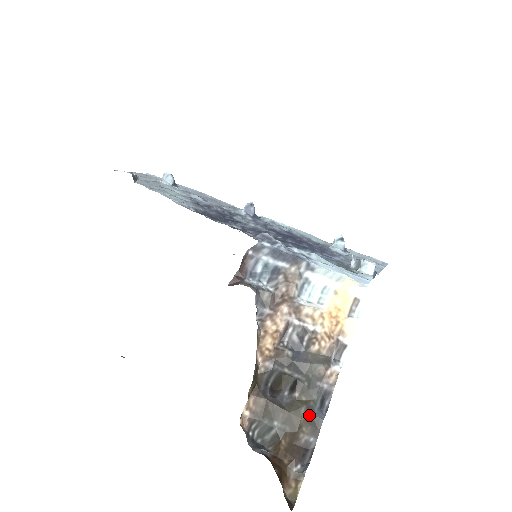
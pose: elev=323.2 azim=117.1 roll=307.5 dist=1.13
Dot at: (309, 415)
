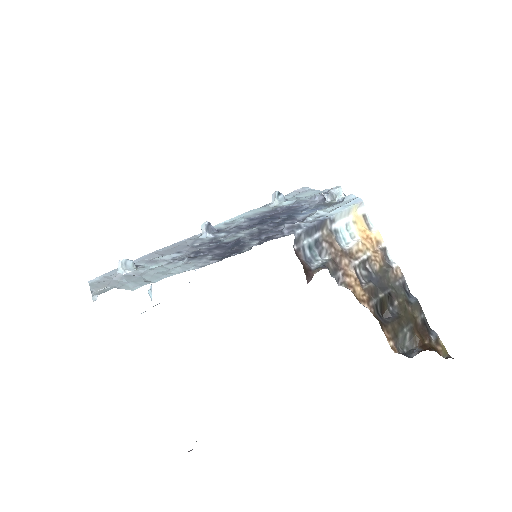
Dot at: (411, 305)
